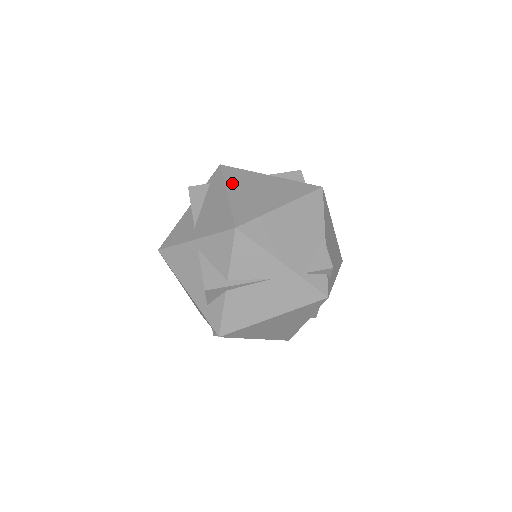
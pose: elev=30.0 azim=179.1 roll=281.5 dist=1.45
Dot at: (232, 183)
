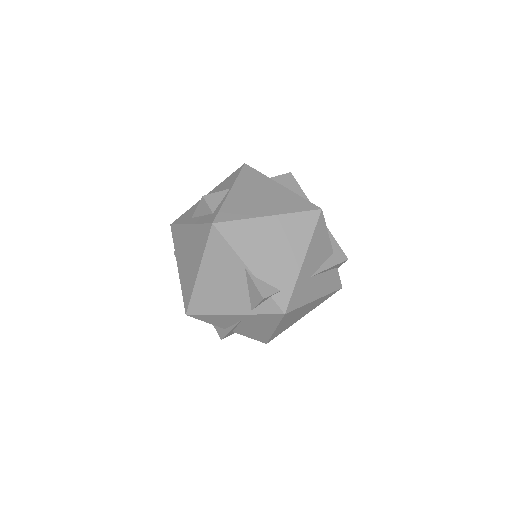
Dot at: (177, 251)
